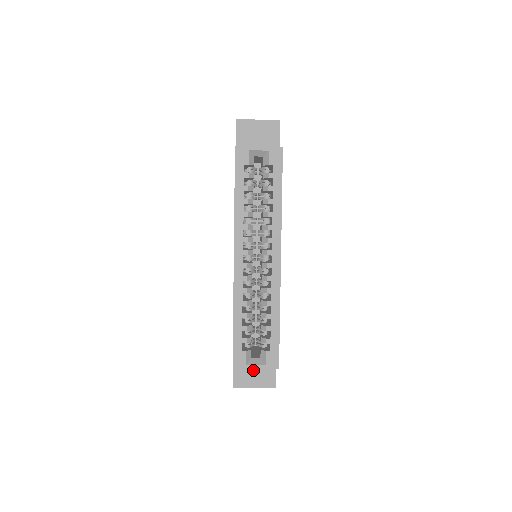
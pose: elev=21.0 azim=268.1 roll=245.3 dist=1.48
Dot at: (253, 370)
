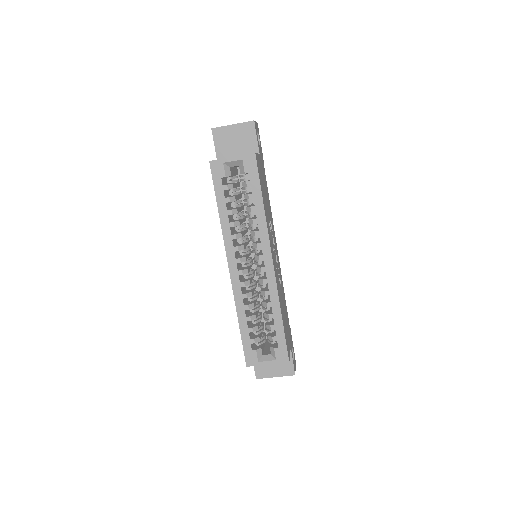
Dot at: occluded
